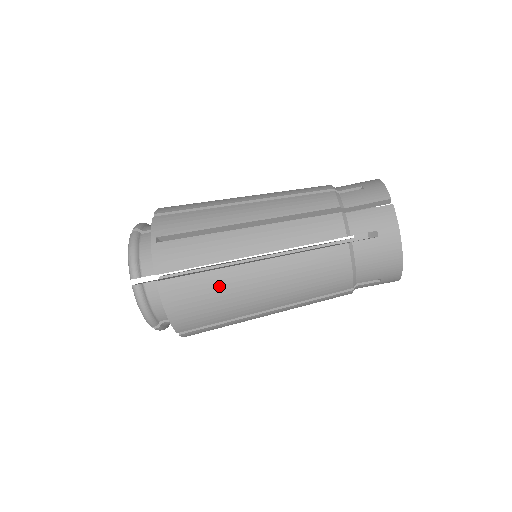
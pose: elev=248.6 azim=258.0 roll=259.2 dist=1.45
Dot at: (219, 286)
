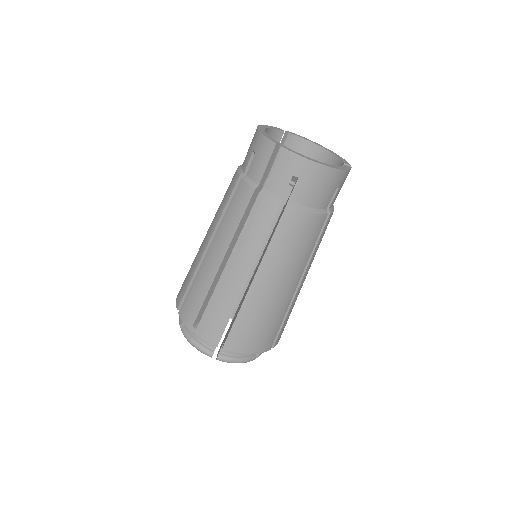
Dot at: (254, 313)
